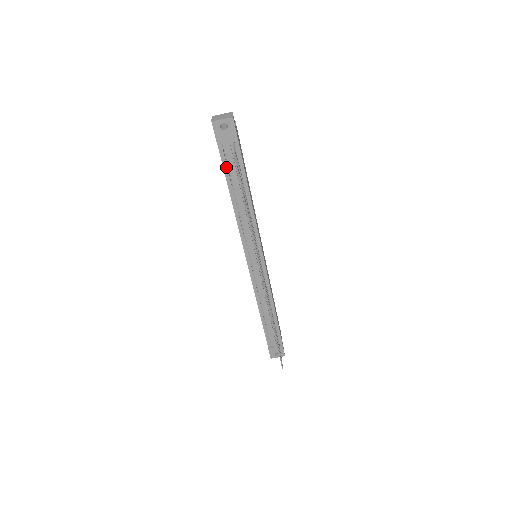
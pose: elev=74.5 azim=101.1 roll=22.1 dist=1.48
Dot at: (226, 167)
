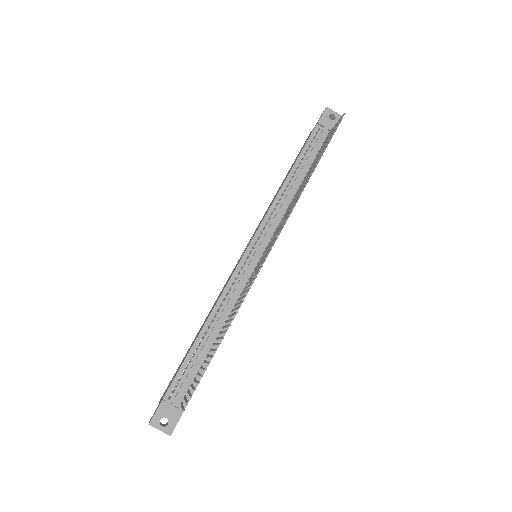
Dot at: (307, 146)
